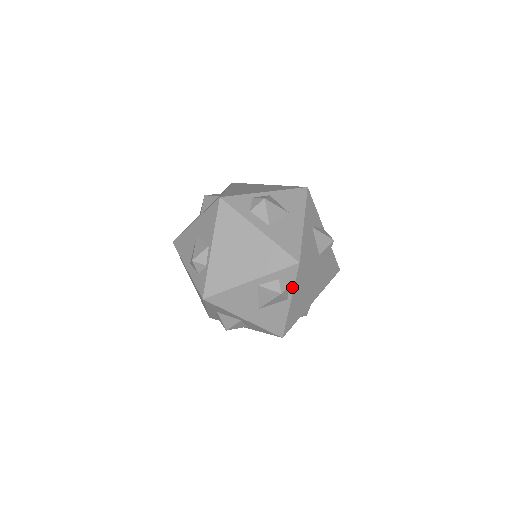
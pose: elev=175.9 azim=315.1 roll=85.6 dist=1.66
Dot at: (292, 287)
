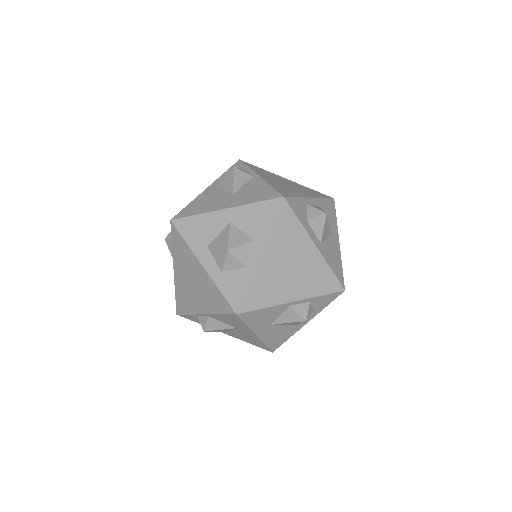
Dot at: (249, 170)
